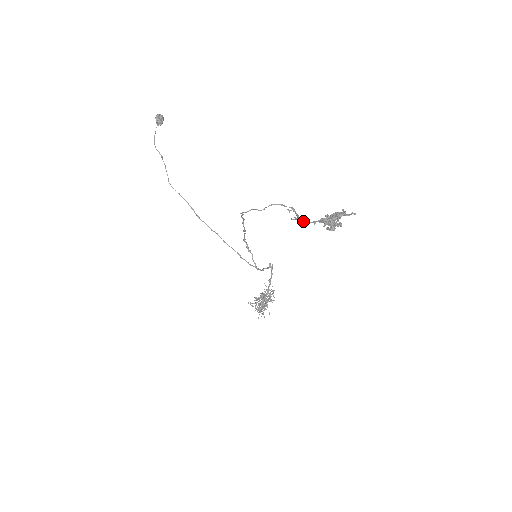
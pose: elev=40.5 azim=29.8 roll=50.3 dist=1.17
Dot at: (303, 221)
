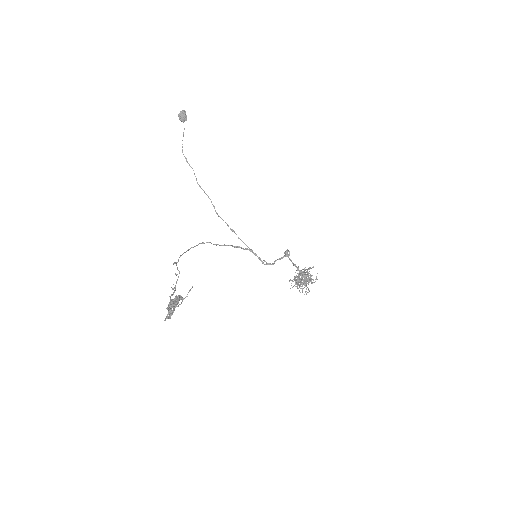
Dot at: (171, 295)
